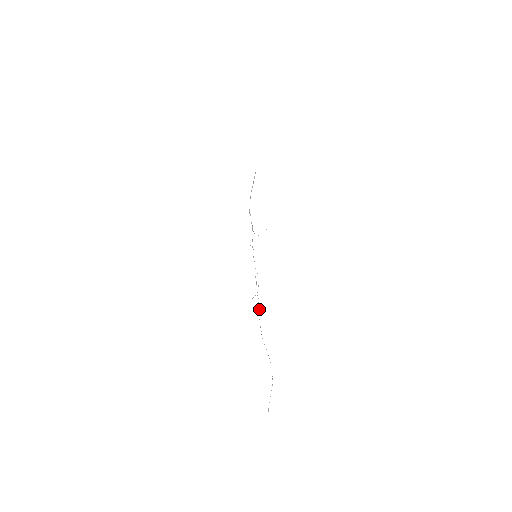
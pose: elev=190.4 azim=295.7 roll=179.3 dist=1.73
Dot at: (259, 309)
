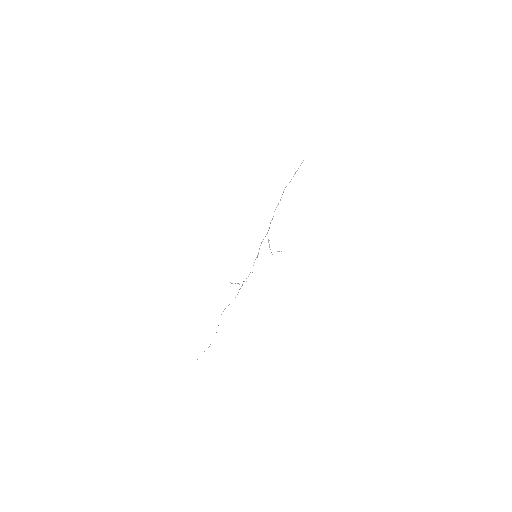
Dot at: occluded
